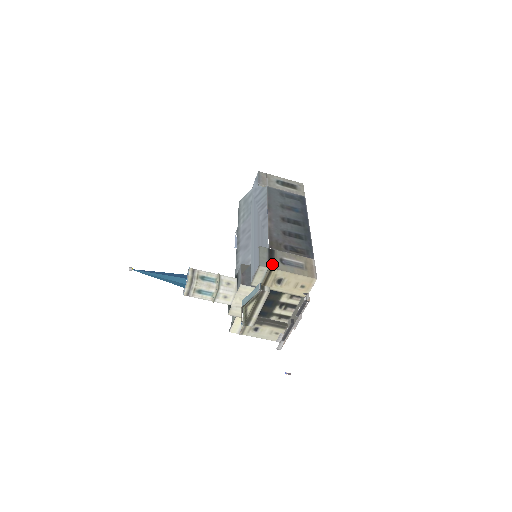
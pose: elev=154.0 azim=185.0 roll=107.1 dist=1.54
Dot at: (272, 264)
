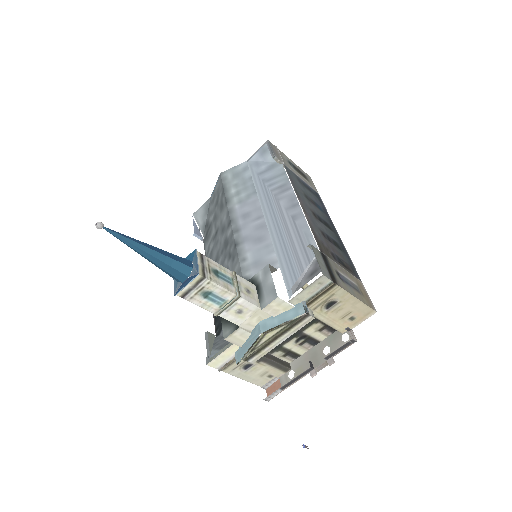
Dot at: (333, 277)
